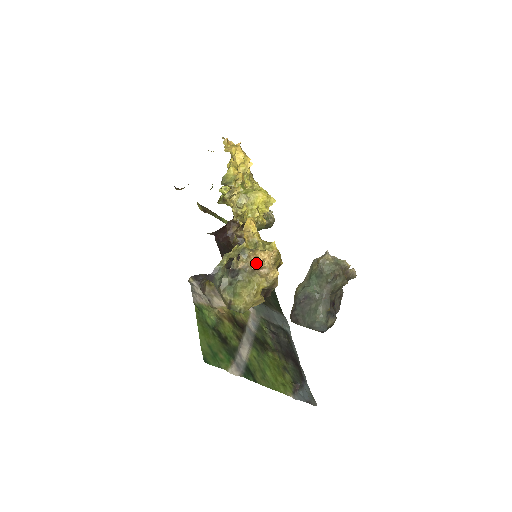
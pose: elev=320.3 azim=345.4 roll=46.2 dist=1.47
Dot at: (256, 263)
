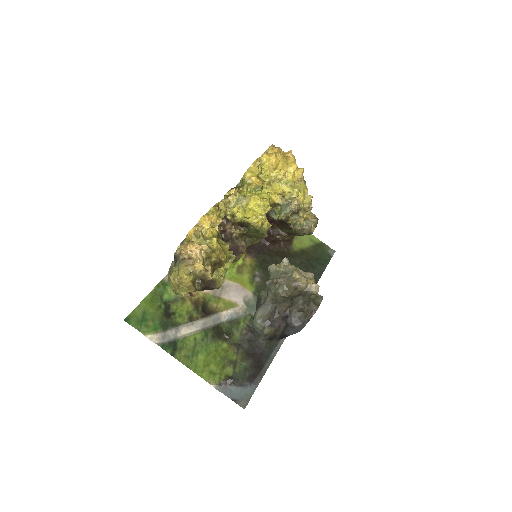
Dot at: (185, 253)
